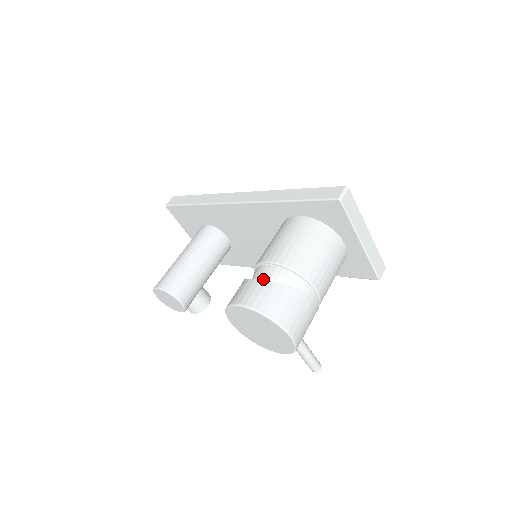
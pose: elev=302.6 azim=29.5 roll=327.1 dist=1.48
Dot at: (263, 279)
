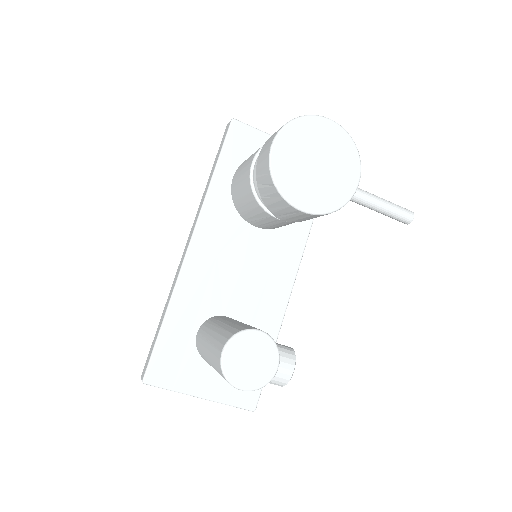
Dot at: occluded
